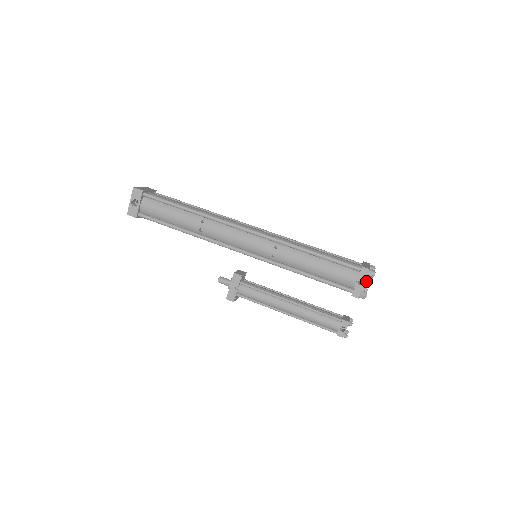
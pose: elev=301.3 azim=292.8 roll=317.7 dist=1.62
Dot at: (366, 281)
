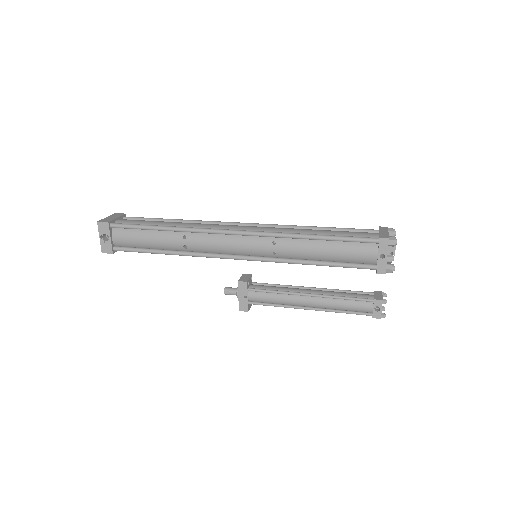
Dot at: (389, 249)
